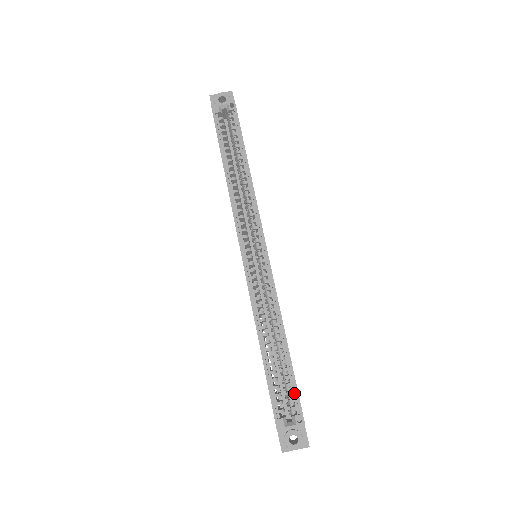
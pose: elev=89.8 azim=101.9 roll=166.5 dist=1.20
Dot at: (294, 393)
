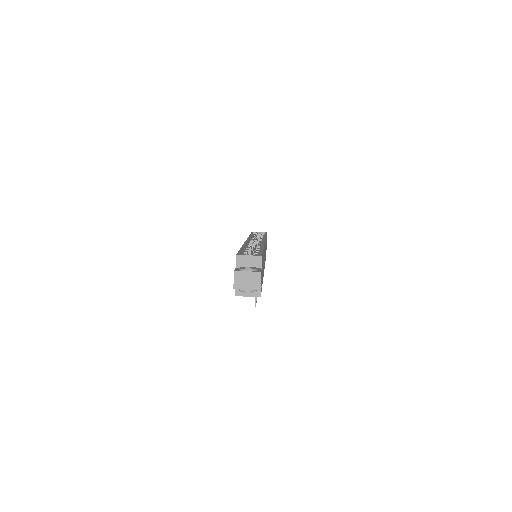
Dot at: occluded
